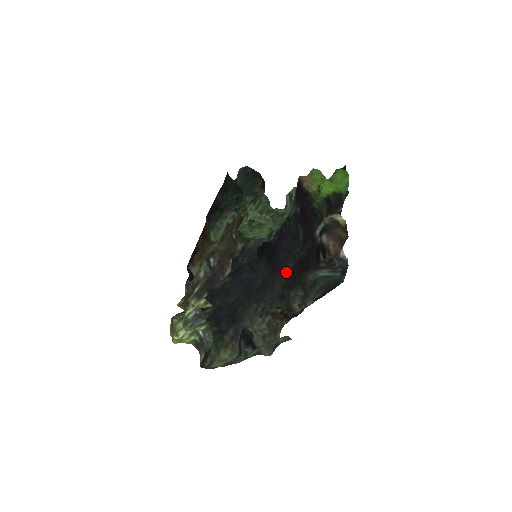
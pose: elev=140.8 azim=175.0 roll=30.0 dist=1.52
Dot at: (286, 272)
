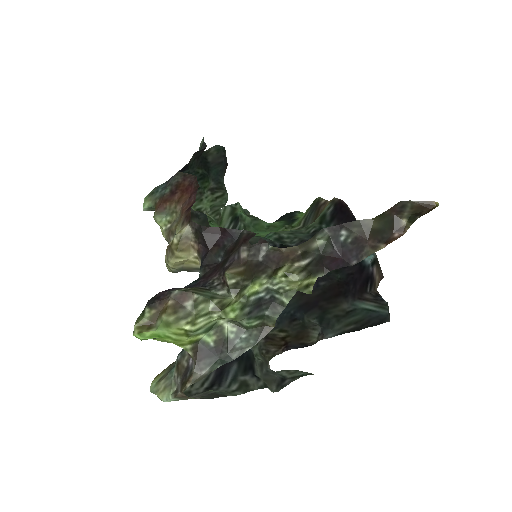
Dot at: (313, 290)
